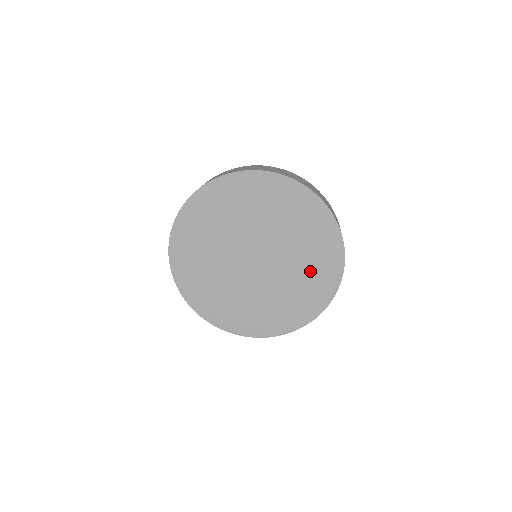
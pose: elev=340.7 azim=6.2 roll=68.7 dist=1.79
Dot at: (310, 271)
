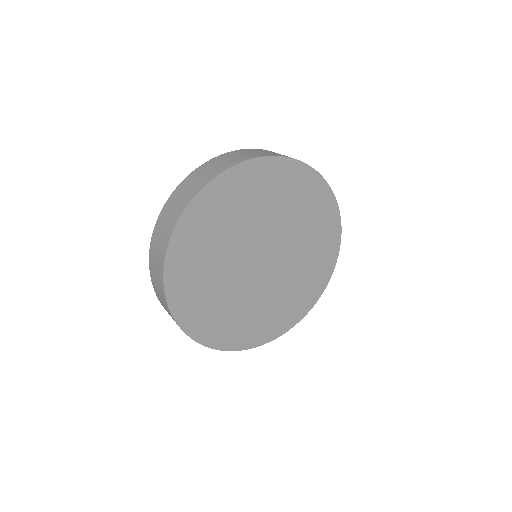
Dot at: (308, 217)
